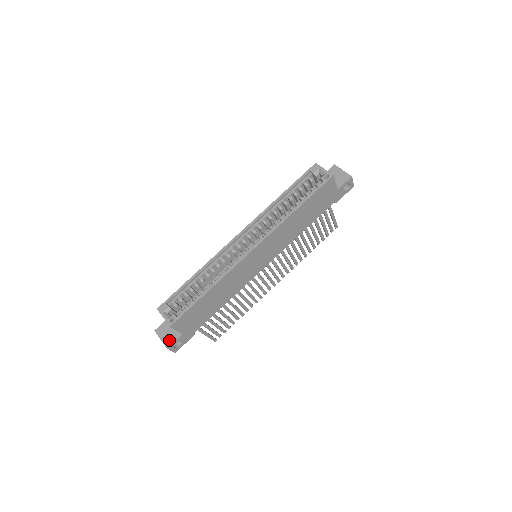
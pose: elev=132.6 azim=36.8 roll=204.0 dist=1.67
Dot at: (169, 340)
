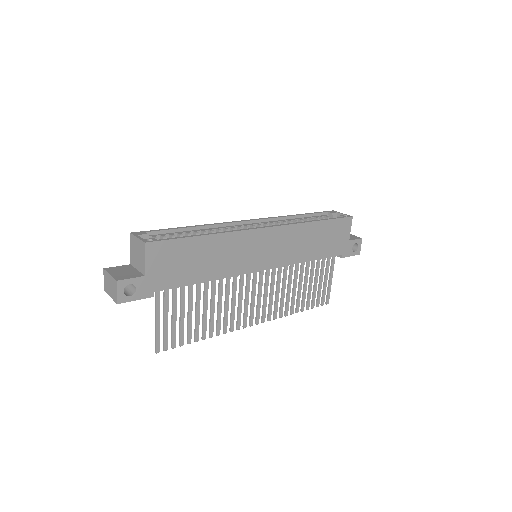
Dot at: (123, 276)
